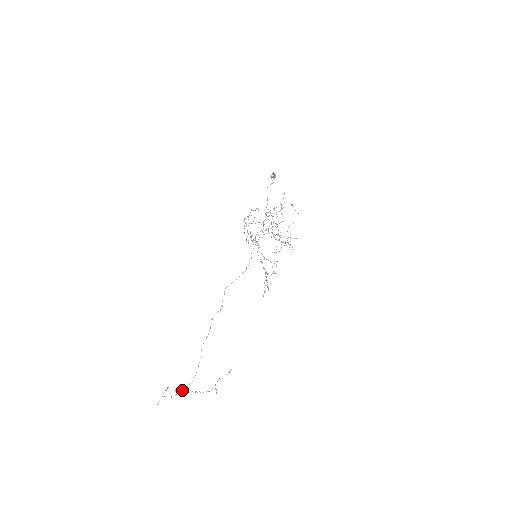
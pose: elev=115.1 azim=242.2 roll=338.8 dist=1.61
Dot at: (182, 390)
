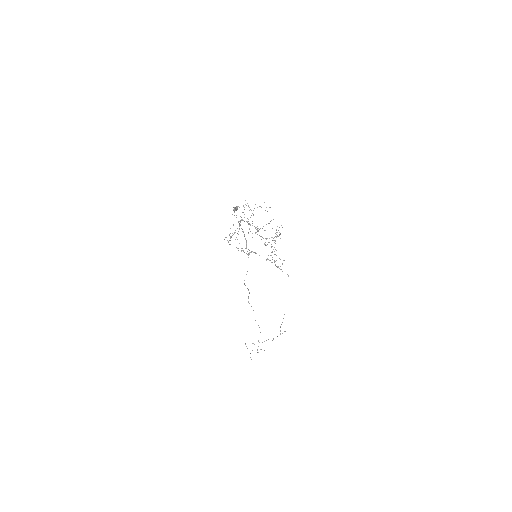
Dot at: occluded
